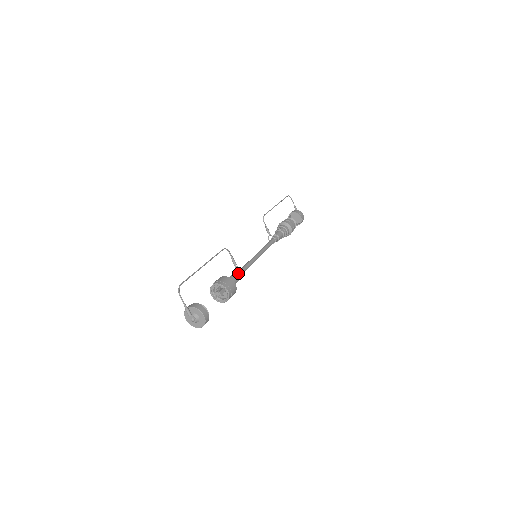
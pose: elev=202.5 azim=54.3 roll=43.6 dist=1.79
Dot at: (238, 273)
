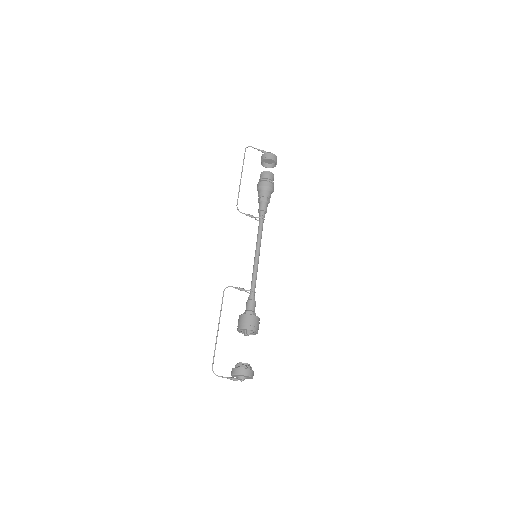
Dot at: (251, 296)
